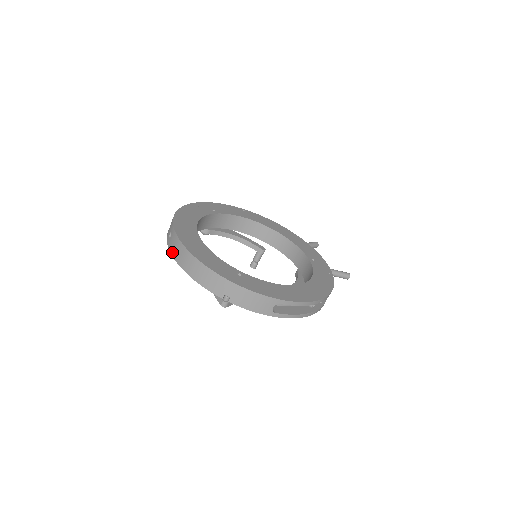
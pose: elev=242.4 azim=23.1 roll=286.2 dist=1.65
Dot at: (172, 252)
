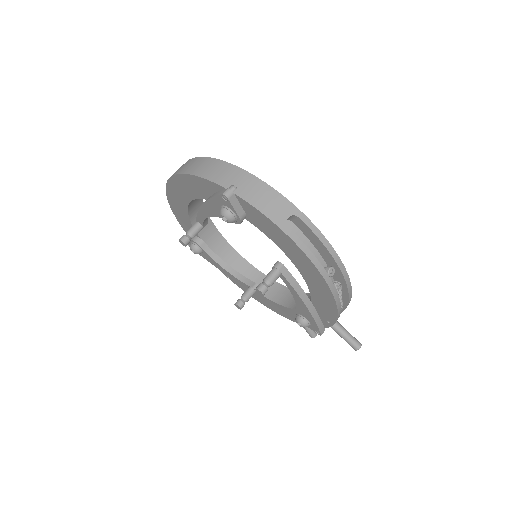
Dot at: (173, 174)
